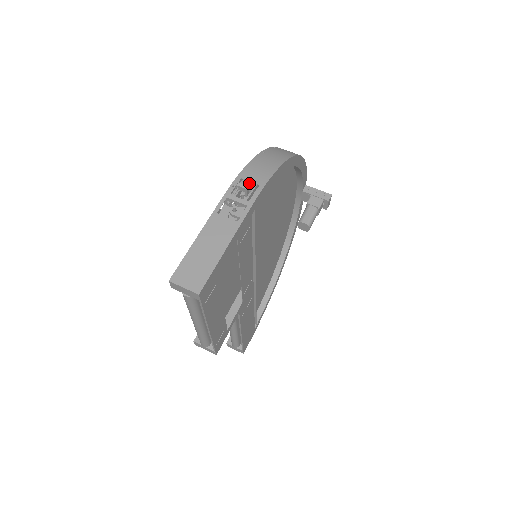
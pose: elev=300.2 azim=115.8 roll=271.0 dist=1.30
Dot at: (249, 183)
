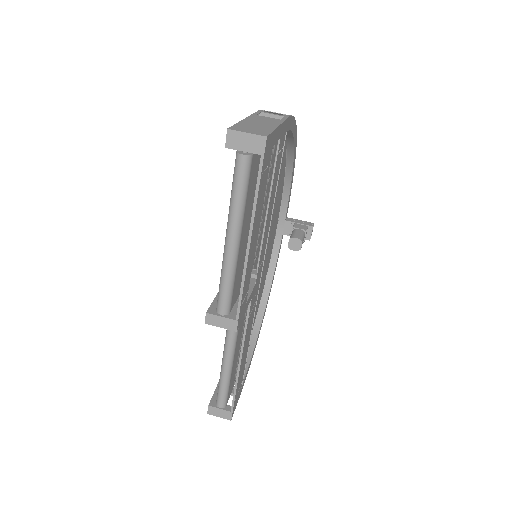
Dot at: occluded
